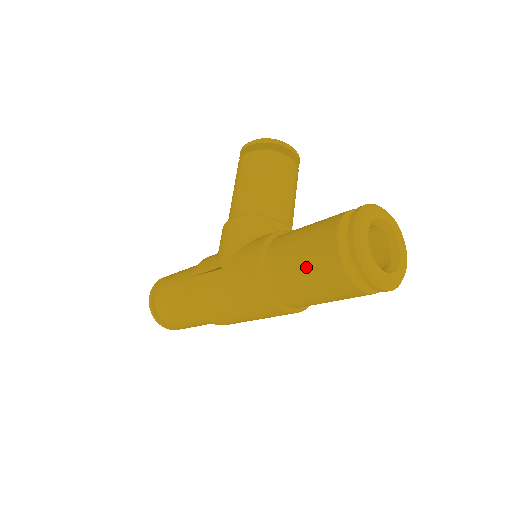
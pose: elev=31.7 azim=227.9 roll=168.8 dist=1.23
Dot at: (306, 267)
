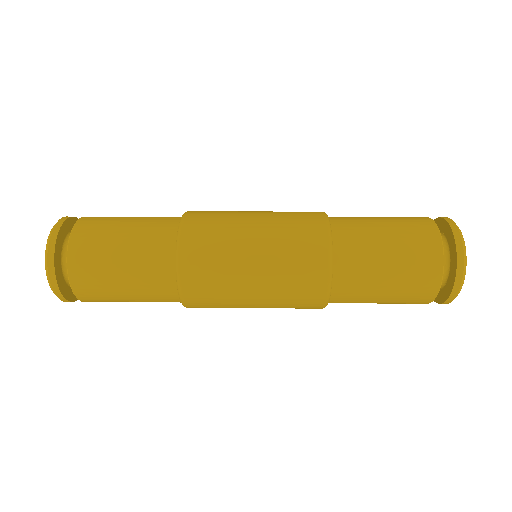
Dot at: (391, 224)
